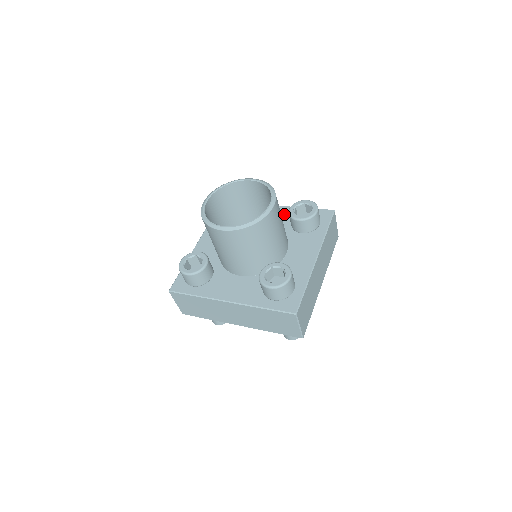
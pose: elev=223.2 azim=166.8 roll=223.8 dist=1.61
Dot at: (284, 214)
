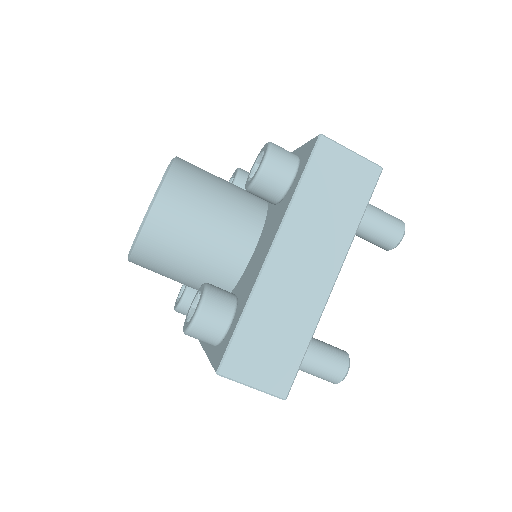
Dot at: occluded
